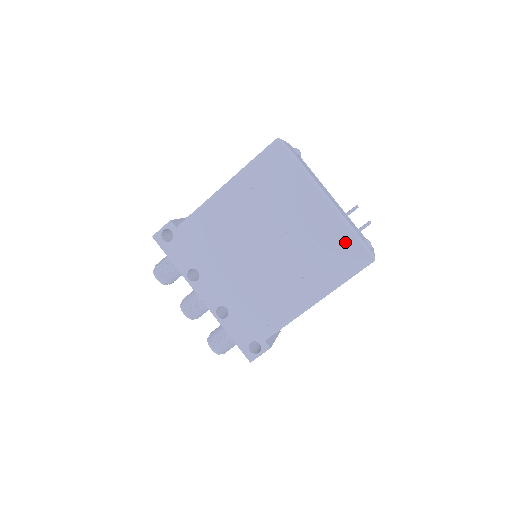
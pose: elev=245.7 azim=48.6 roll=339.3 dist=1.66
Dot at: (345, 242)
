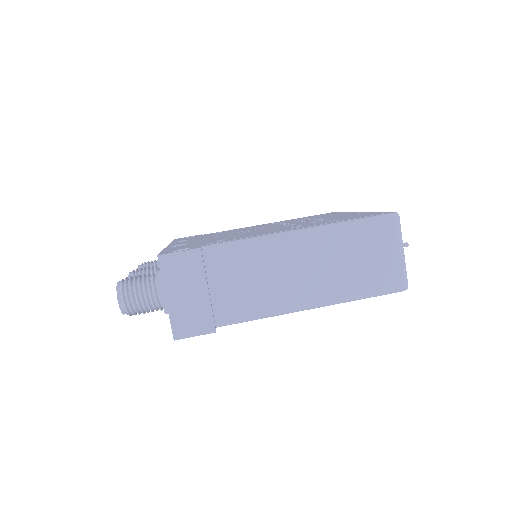
Dot at: occluded
